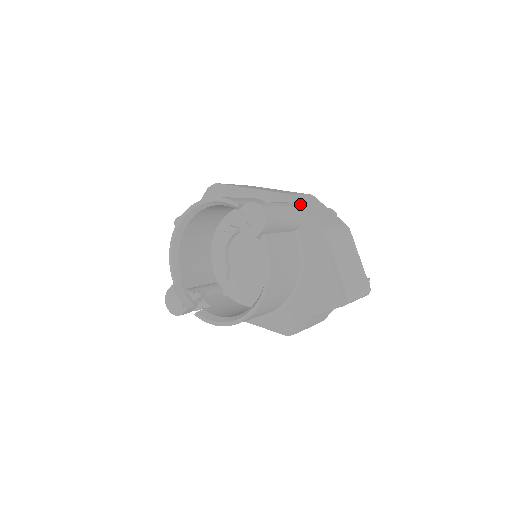
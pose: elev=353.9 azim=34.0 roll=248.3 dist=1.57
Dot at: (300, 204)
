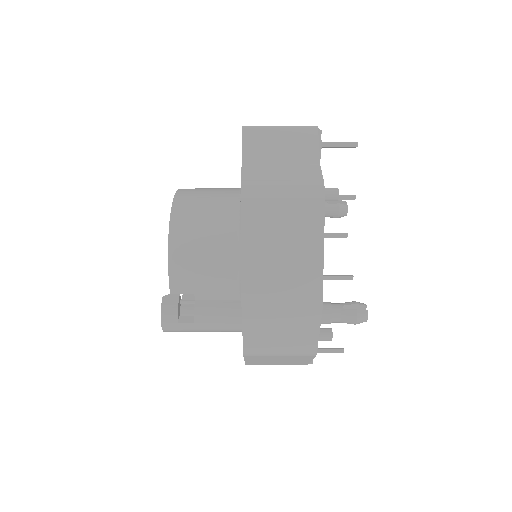
Dot at: occluded
